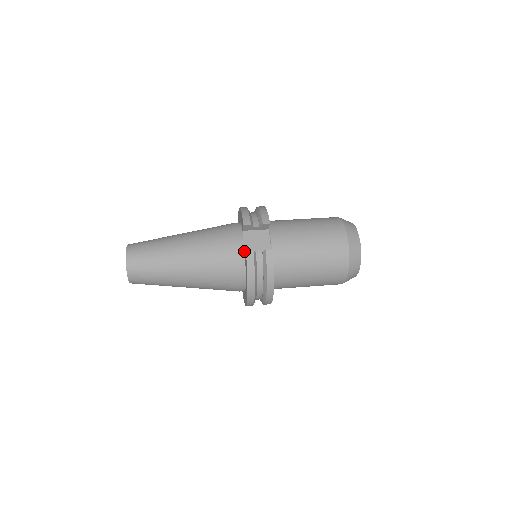
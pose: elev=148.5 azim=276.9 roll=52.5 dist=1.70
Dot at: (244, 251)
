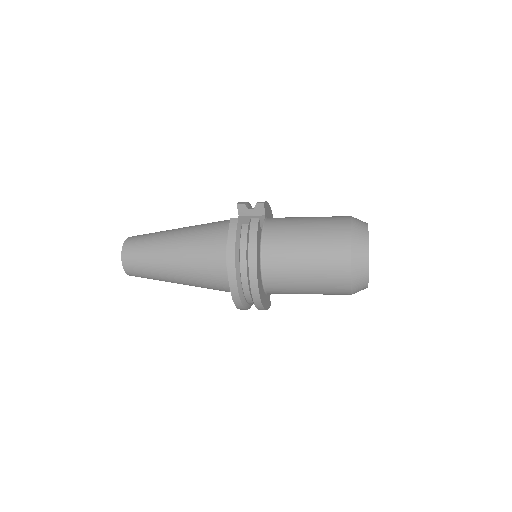
Dot at: occluded
